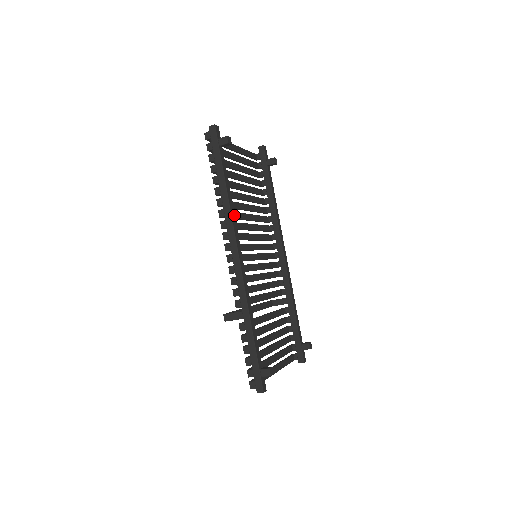
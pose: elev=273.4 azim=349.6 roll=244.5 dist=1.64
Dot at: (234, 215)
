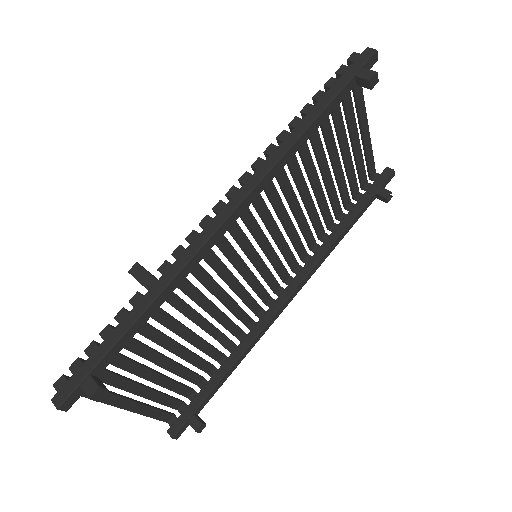
Dot at: (283, 166)
